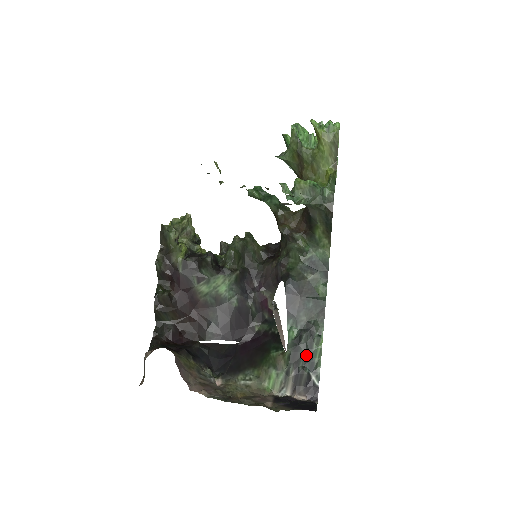
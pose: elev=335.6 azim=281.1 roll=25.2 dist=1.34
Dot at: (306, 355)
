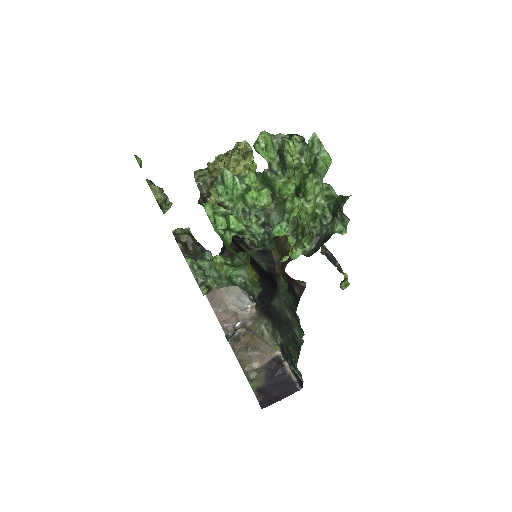
Dot at: occluded
